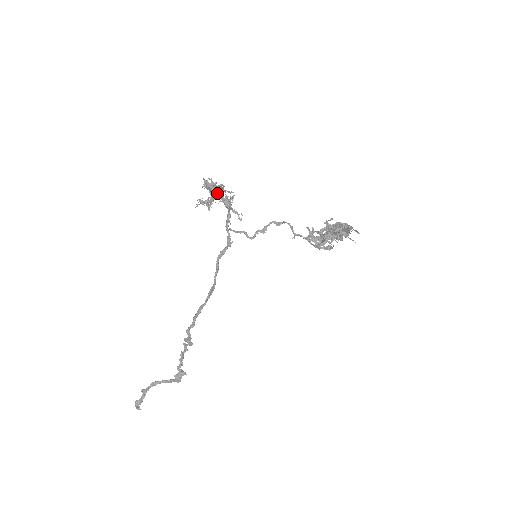
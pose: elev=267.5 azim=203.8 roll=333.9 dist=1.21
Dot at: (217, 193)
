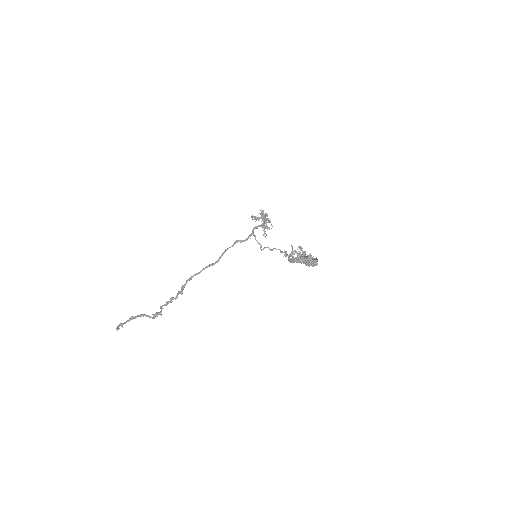
Dot at: (263, 214)
